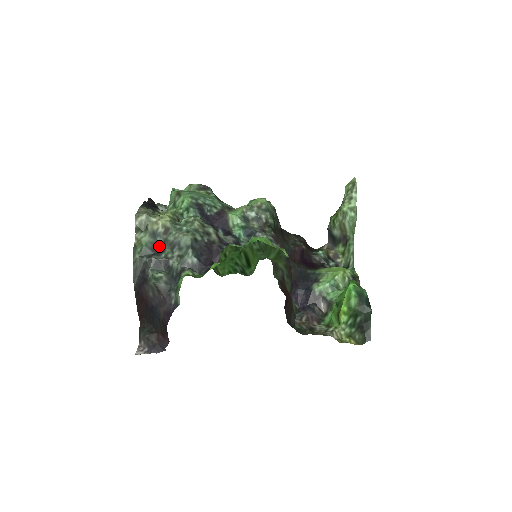
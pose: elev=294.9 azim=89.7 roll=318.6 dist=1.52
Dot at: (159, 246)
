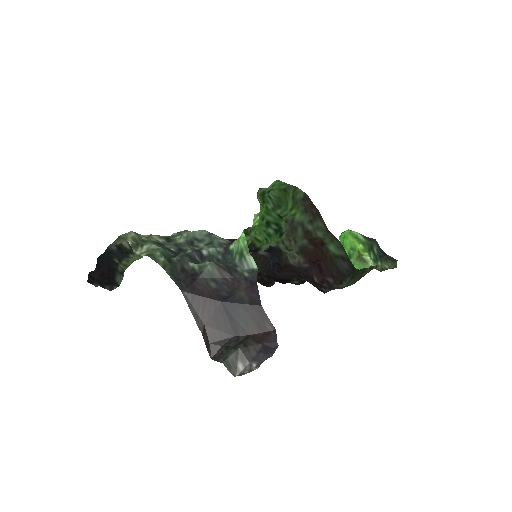
Dot at: (174, 250)
